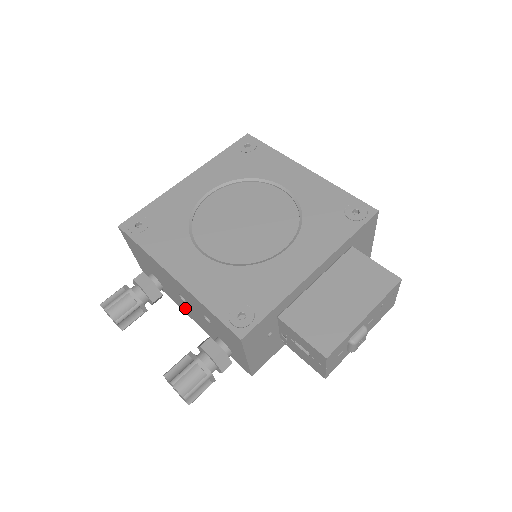
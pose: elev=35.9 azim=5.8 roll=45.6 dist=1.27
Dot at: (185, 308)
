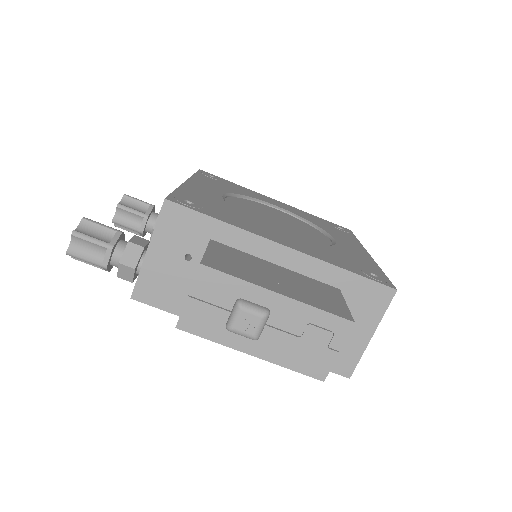
Dot at: occluded
